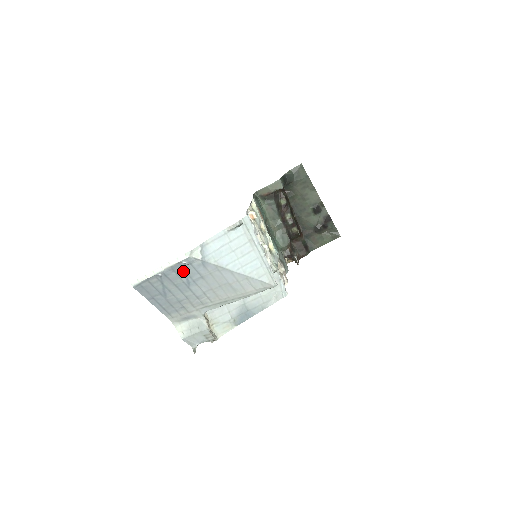
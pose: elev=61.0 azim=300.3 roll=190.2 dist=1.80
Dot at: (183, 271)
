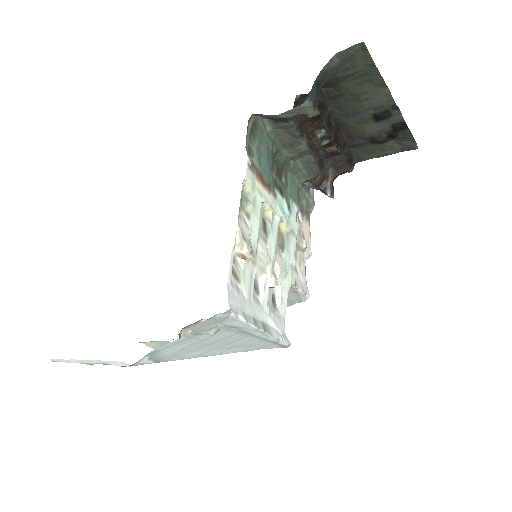
Dot at: occluded
